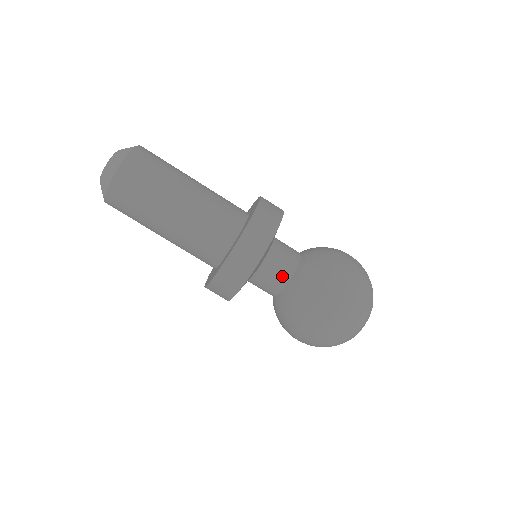
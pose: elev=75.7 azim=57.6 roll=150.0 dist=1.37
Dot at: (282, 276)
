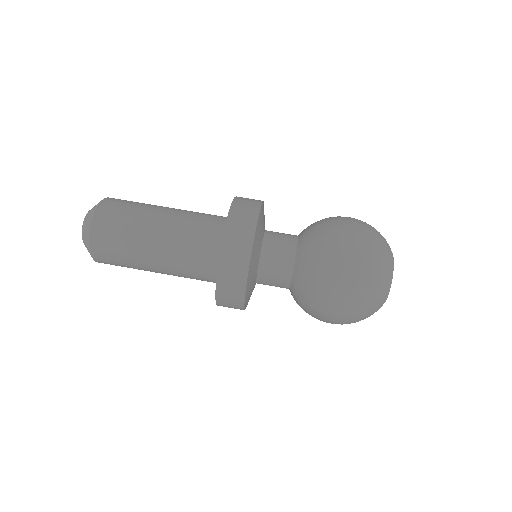
Dot at: (287, 248)
